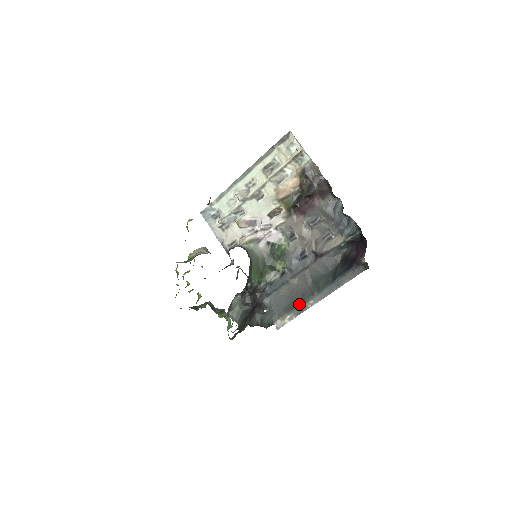
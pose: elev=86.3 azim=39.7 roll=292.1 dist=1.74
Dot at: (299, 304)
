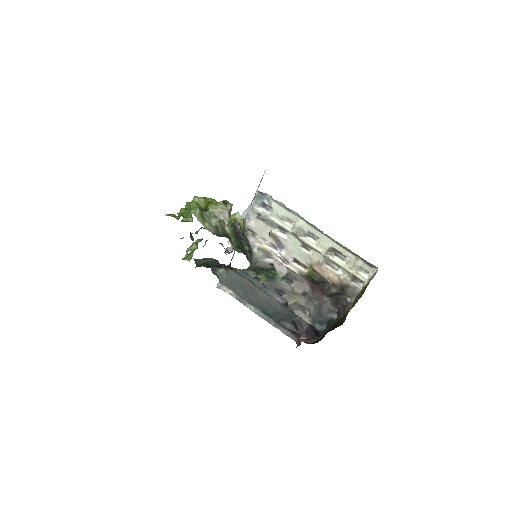
Dot at: (245, 298)
